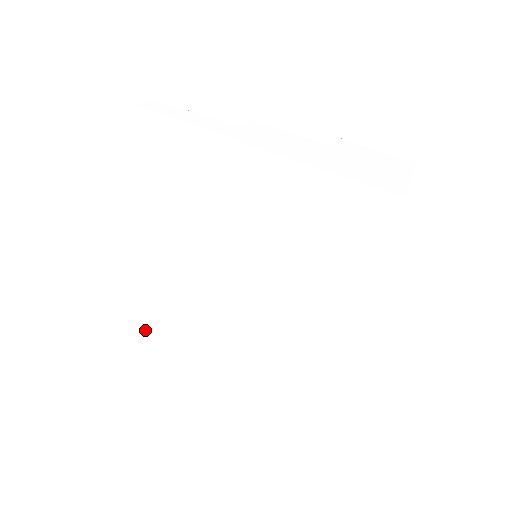
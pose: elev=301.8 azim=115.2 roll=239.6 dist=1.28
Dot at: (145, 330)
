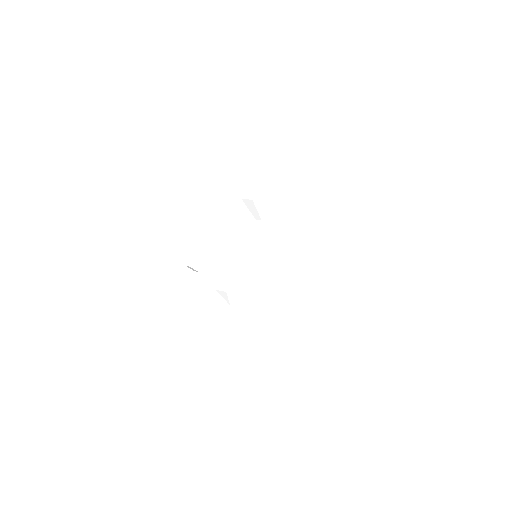
Dot at: occluded
